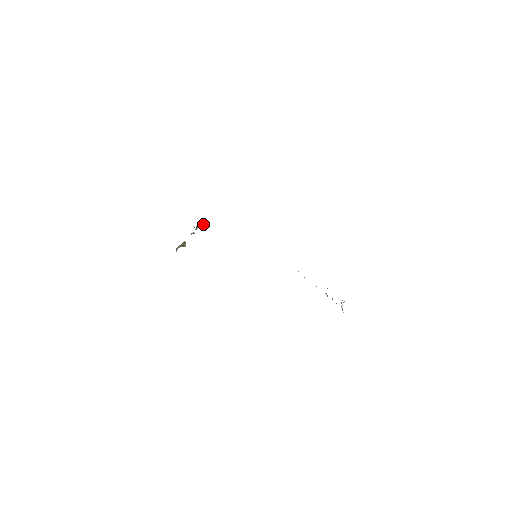
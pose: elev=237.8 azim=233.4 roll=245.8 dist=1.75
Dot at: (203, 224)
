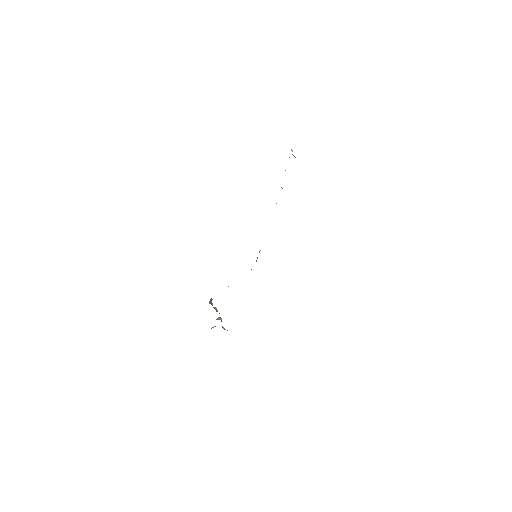
Dot at: occluded
